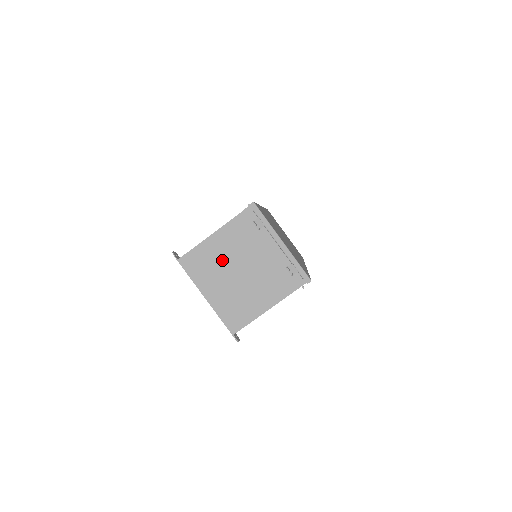
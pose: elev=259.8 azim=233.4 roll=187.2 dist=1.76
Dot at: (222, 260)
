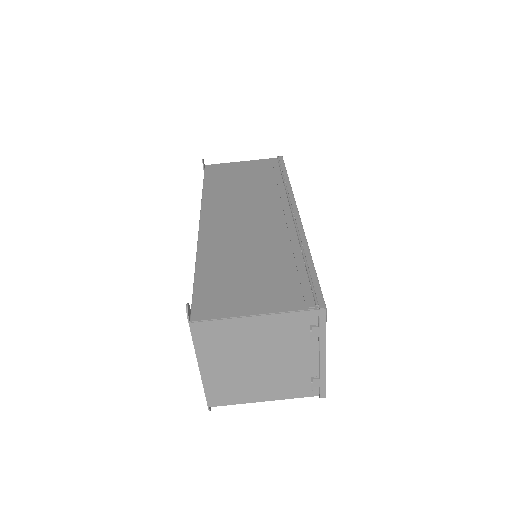
Dot at: (245, 344)
